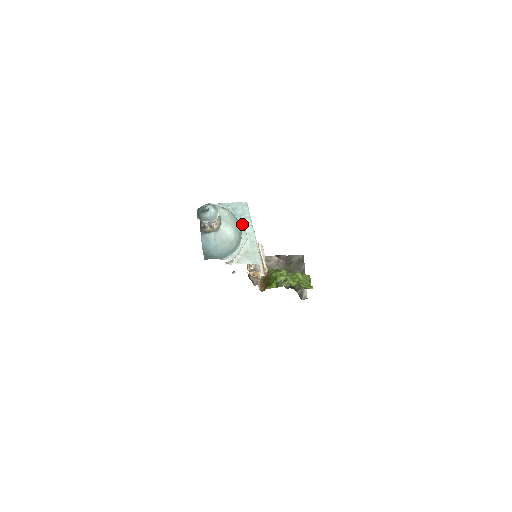
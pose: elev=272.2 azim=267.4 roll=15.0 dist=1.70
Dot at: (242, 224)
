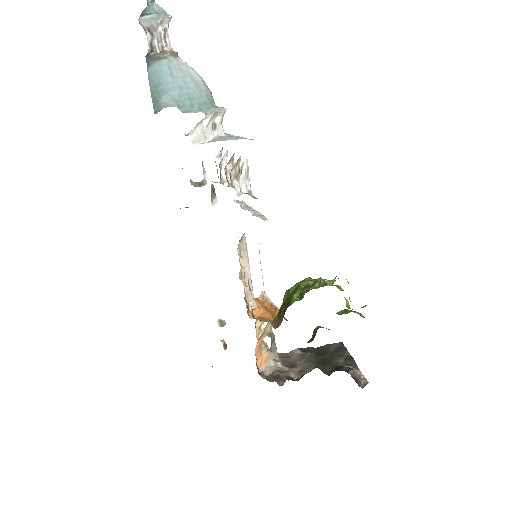
Dot at: occluded
